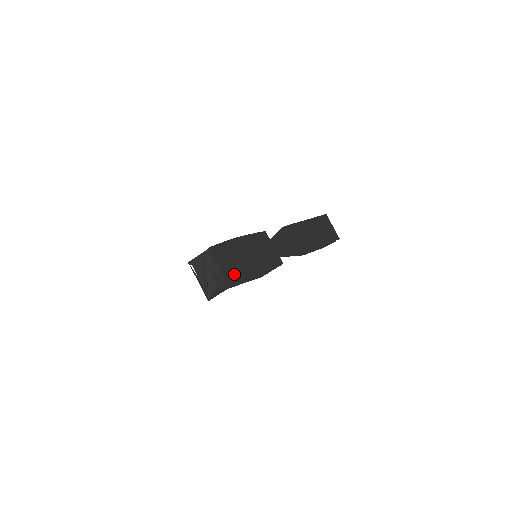
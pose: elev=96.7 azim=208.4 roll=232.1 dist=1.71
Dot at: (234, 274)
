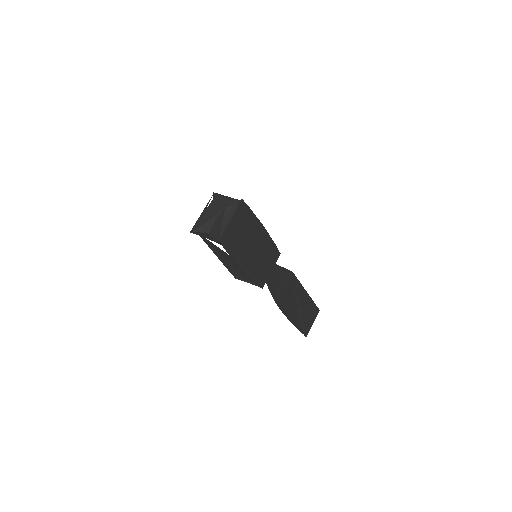
Dot at: (232, 239)
